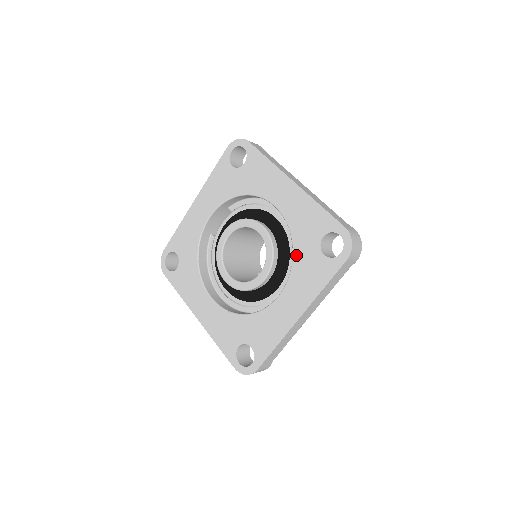
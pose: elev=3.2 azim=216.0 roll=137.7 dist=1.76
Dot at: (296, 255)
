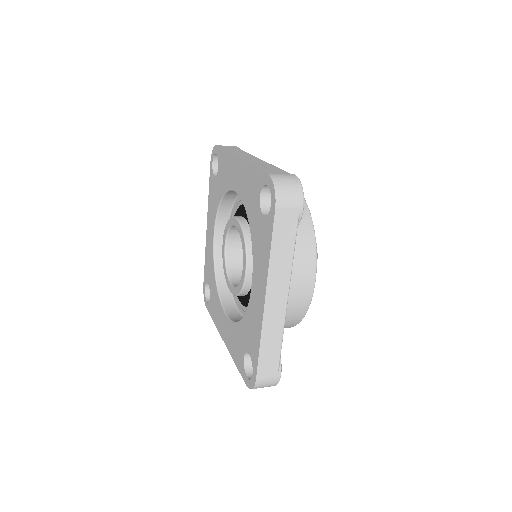
Dot at: (251, 231)
